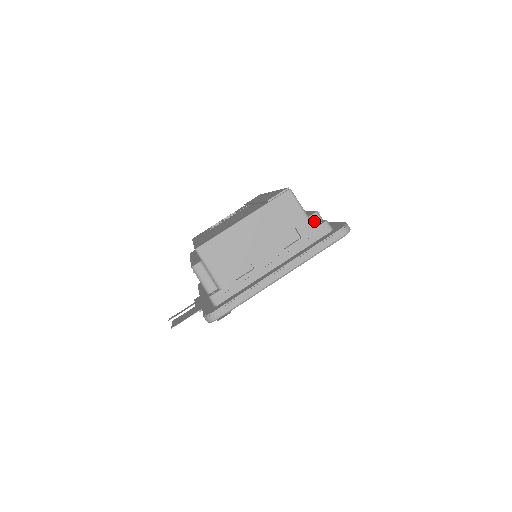
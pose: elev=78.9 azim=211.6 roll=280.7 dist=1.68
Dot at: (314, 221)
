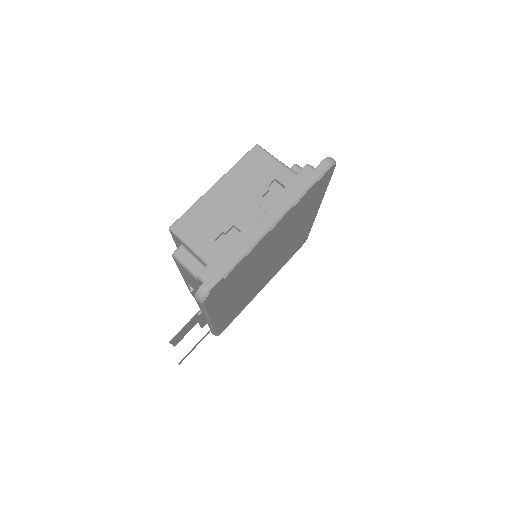
Dot at: occluded
